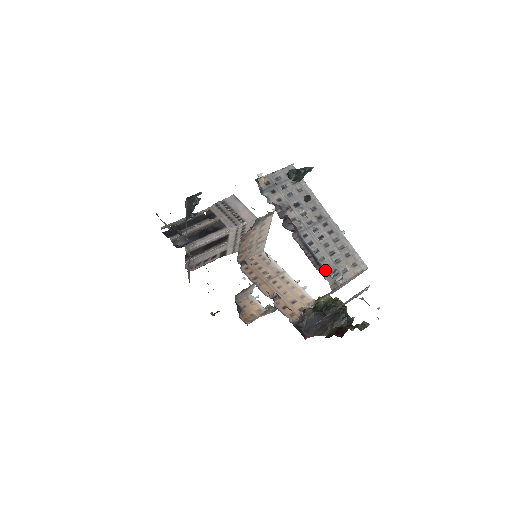
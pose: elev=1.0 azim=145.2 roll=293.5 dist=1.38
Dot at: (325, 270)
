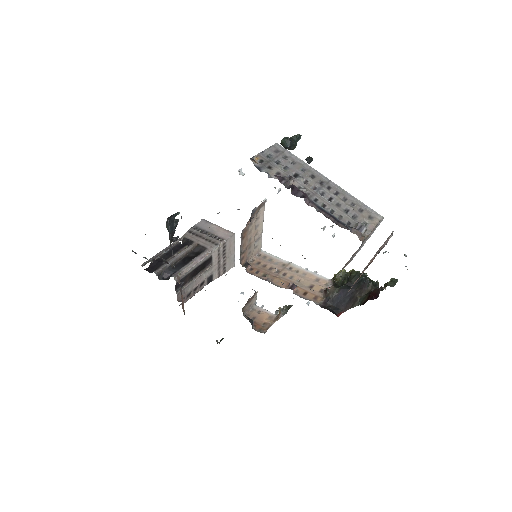
Dot at: (348, 226)
